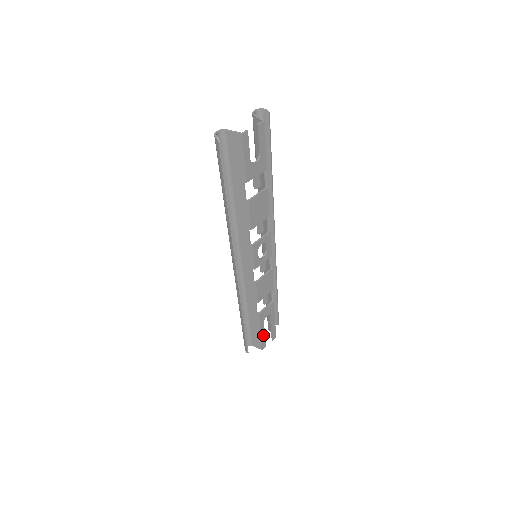
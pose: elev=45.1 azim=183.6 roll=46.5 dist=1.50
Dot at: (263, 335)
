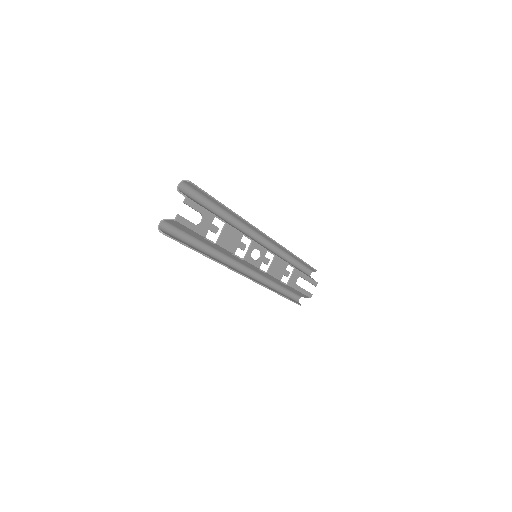
Dot at: (303, 291)
